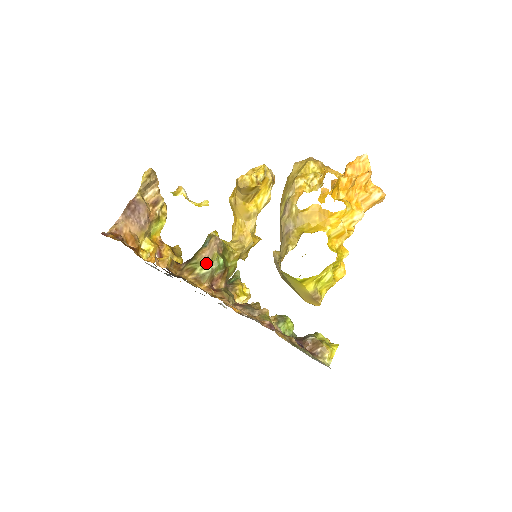
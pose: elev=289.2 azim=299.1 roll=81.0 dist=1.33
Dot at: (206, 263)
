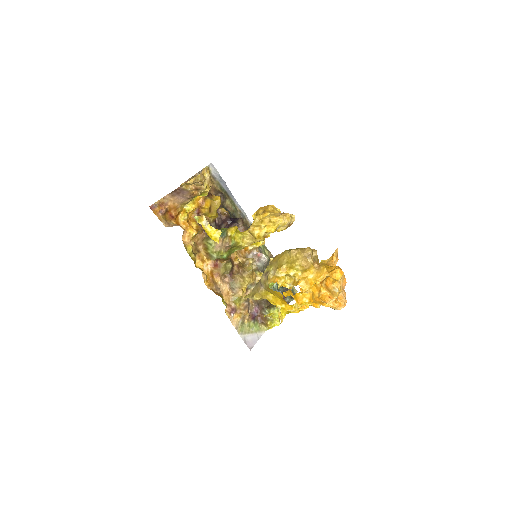
Dot at: (215, 252)
